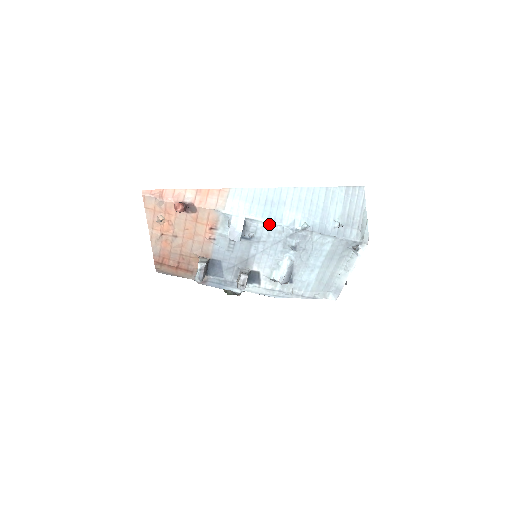
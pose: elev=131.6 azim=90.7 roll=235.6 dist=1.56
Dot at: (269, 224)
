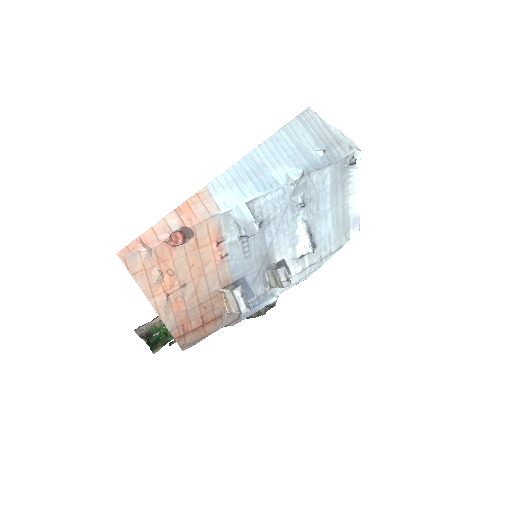
Dot at: (269, 194)
